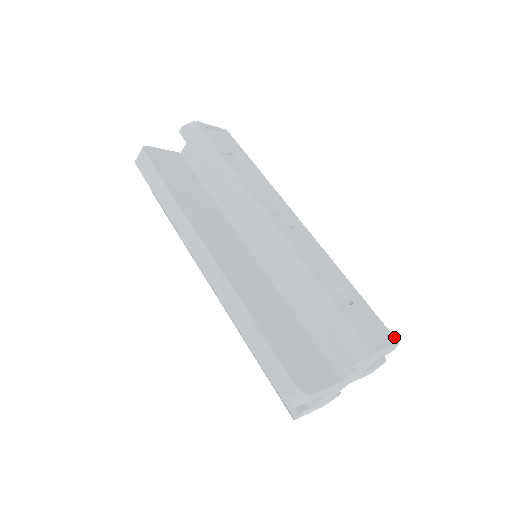
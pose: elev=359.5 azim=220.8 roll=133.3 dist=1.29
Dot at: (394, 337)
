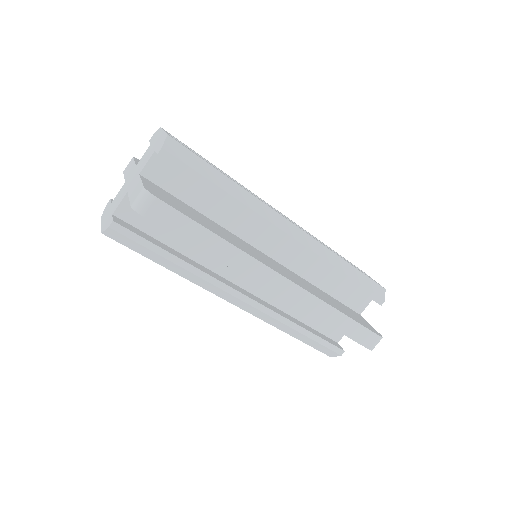
Dot at: occluded
